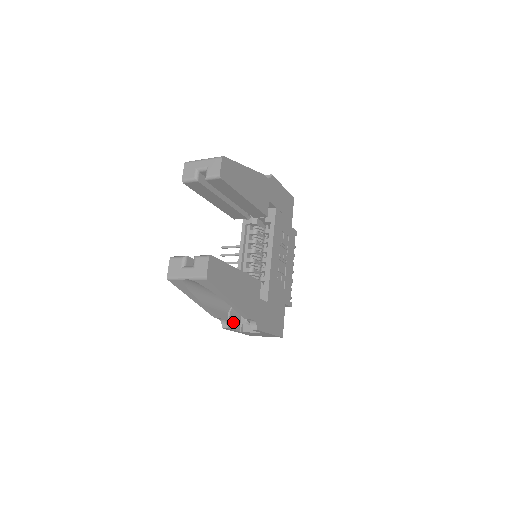
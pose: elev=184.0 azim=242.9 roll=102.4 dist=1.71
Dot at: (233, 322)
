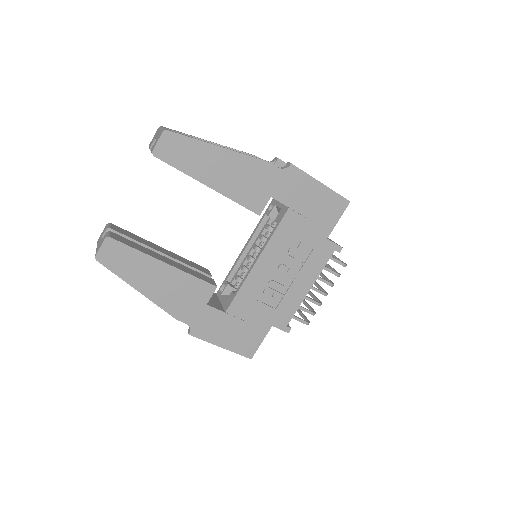
Dot at: occluded
